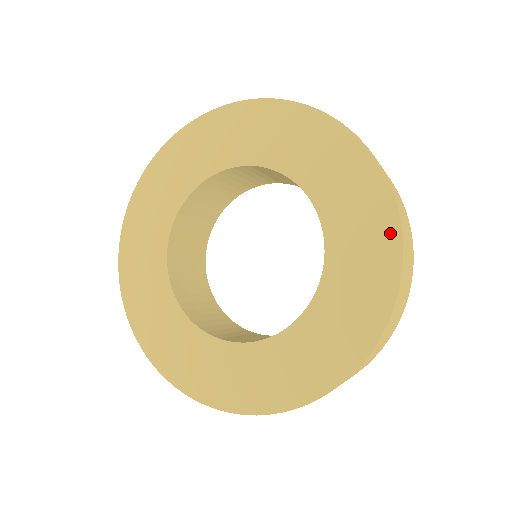
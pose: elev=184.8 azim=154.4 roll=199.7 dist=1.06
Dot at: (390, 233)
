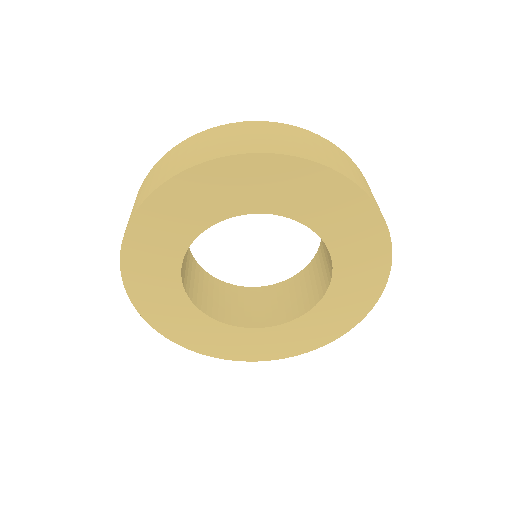
Dot at: (382, 240)
